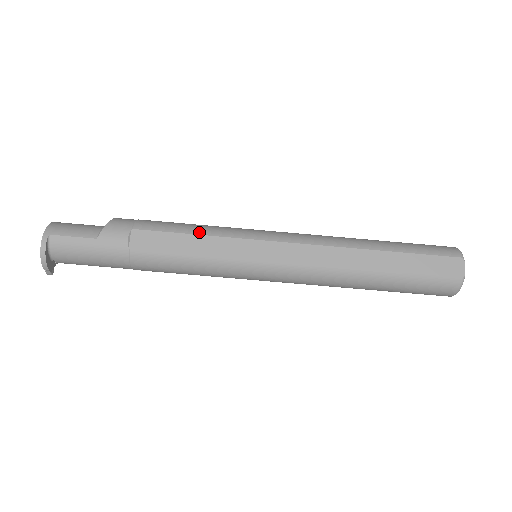
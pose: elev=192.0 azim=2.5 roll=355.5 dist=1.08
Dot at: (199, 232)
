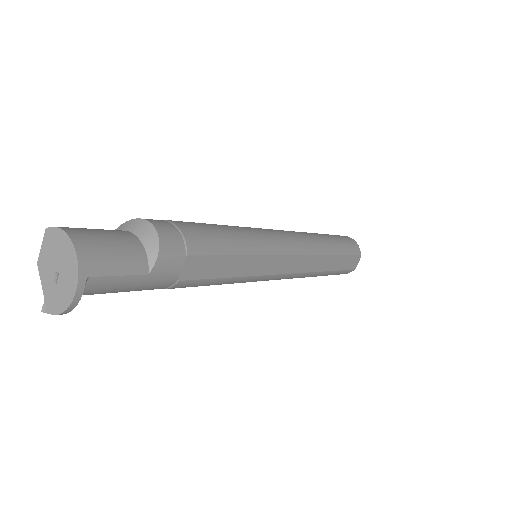
Dot at: (242, 251)
